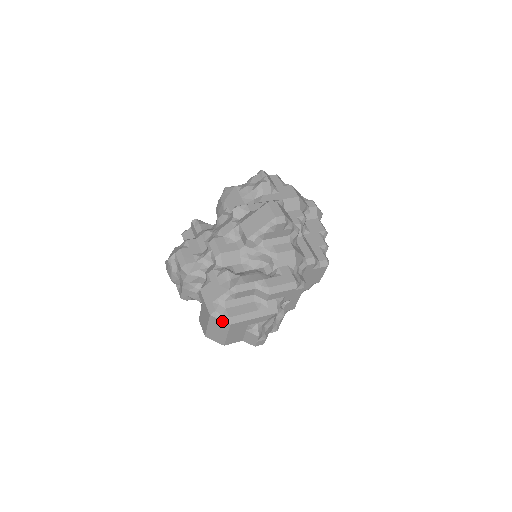
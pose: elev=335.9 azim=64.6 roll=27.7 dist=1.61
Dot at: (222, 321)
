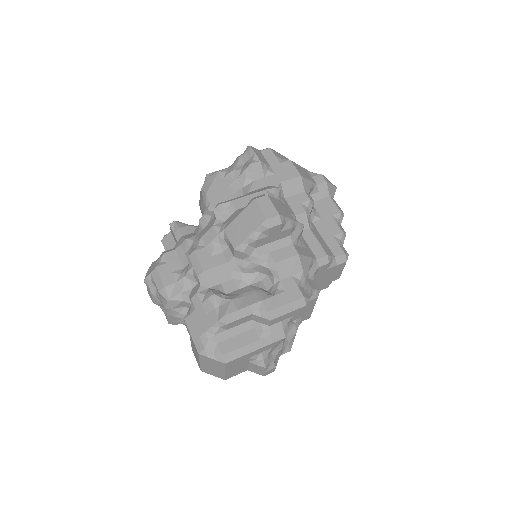
Dot at: (214, 360)
